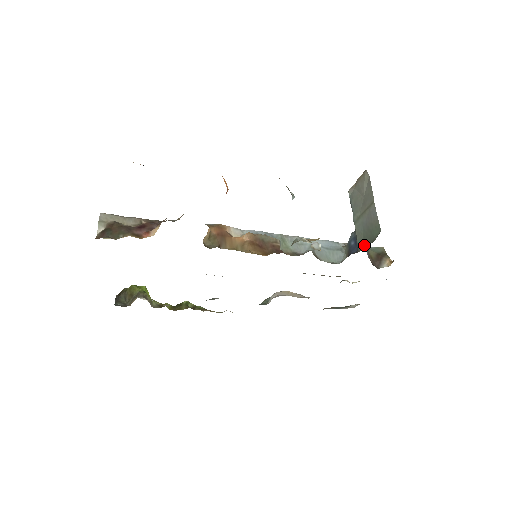
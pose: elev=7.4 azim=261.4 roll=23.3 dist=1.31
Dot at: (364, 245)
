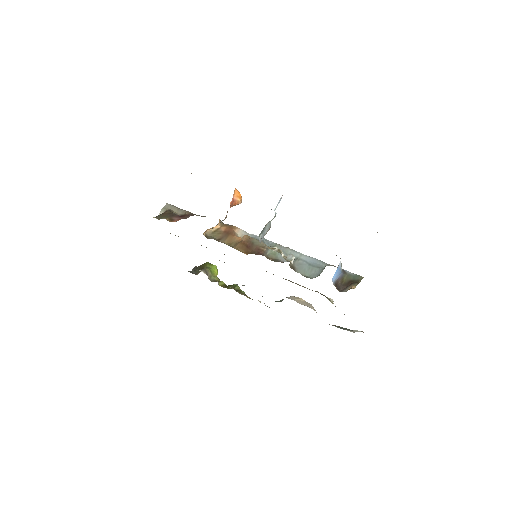
Dot at: occluded
